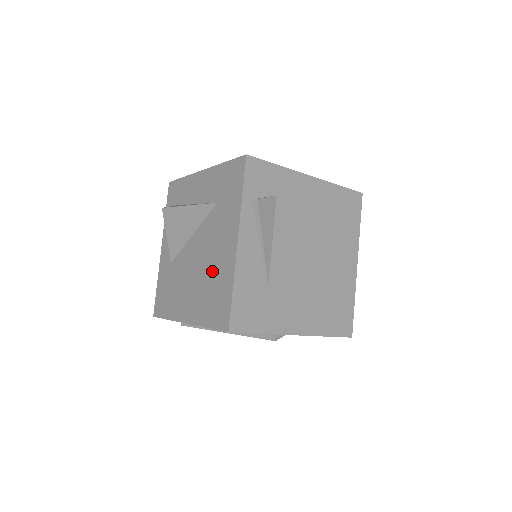
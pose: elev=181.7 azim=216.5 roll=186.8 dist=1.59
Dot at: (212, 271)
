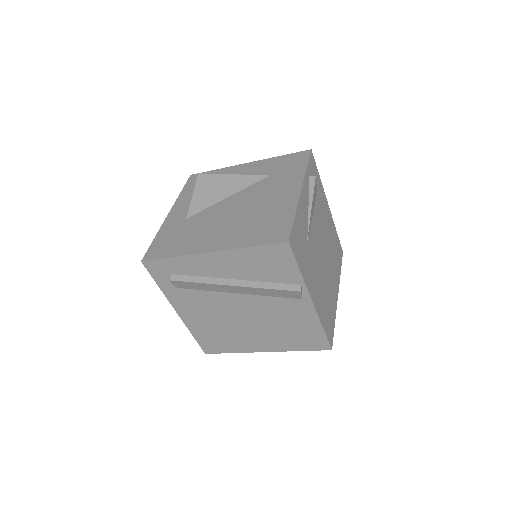
Dot at: (261, 211)
